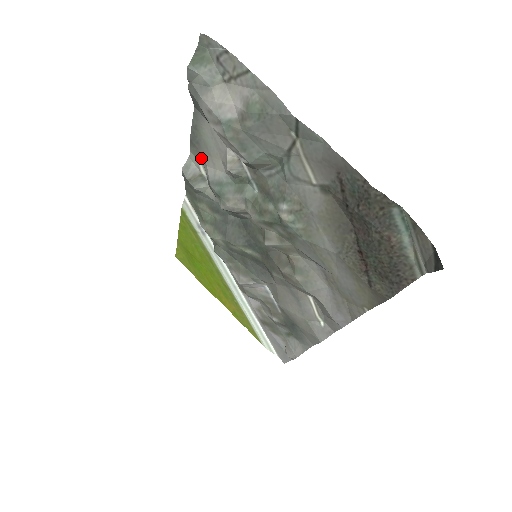
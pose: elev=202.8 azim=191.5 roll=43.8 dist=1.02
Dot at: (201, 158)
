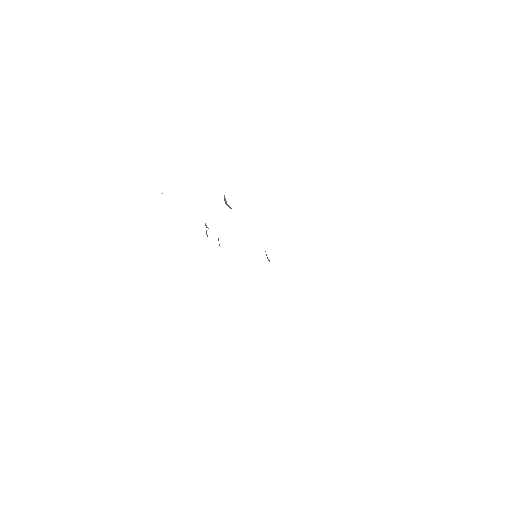
Dot at: occluded
